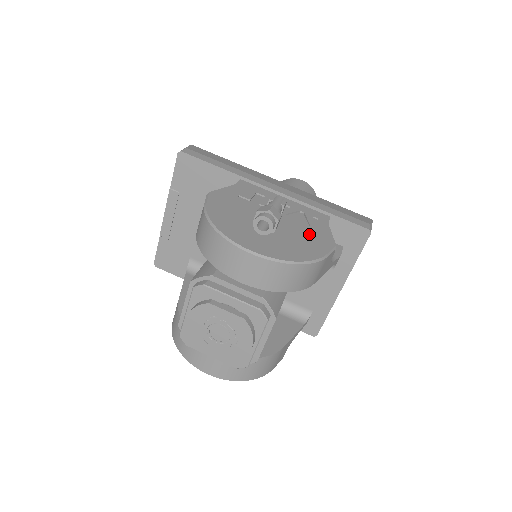
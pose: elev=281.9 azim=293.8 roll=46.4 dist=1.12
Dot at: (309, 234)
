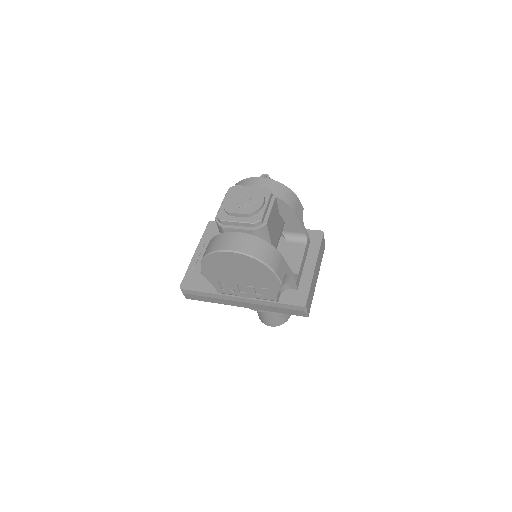
Dot at: occluded
